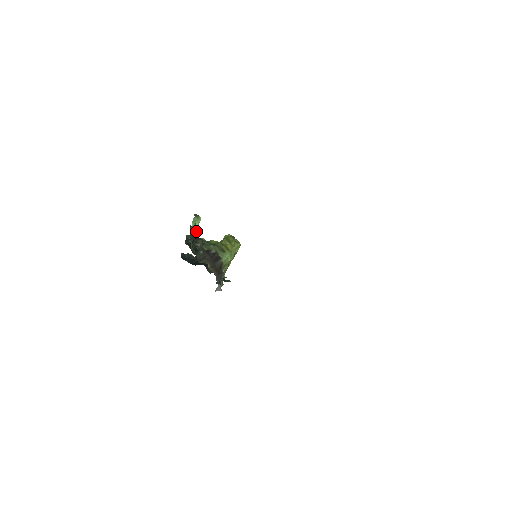
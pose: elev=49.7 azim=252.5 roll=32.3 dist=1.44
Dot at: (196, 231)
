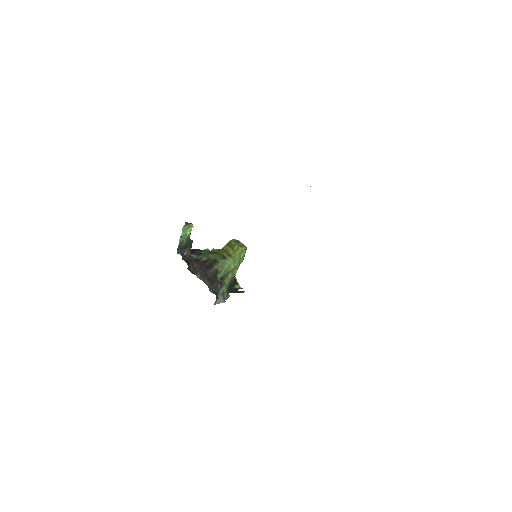
Dot at: (189, 241)
